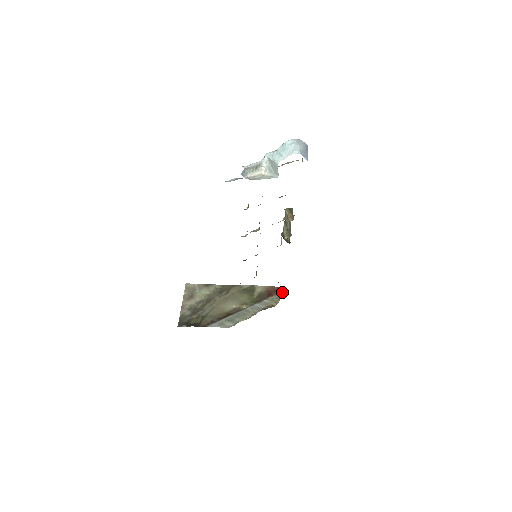
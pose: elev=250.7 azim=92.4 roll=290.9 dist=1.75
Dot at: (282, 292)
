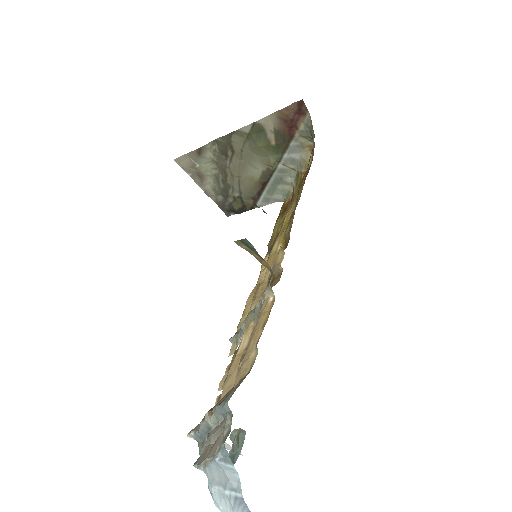
Dot at: (307, 119)
